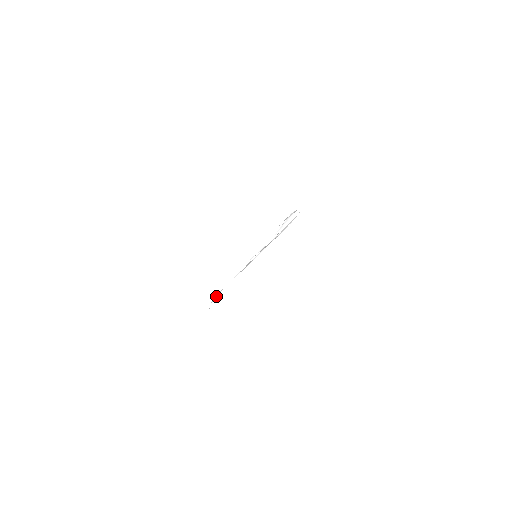
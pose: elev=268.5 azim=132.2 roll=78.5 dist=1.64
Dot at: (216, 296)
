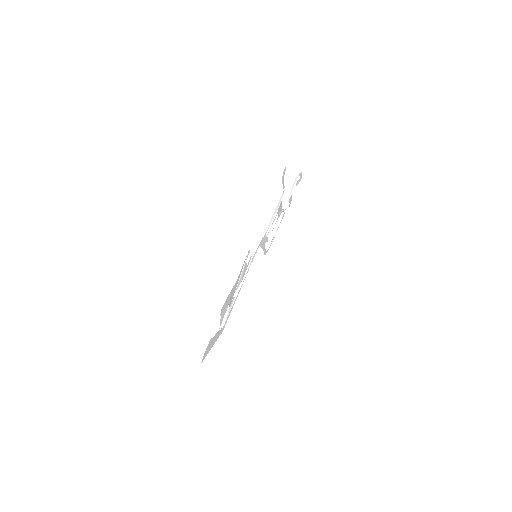
Dot at: (228, 314)
